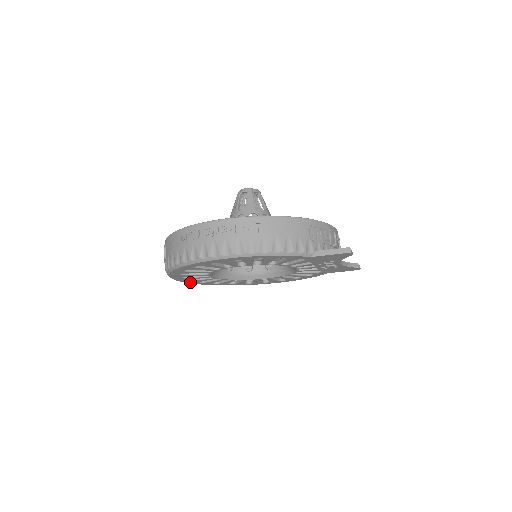
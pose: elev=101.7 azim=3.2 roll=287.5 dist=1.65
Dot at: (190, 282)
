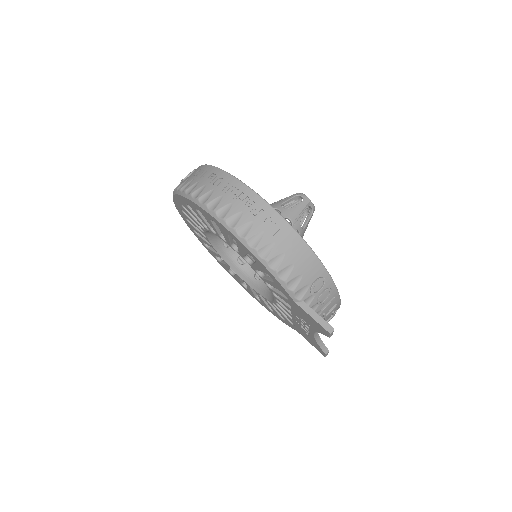
Dot at: (186, 222)
